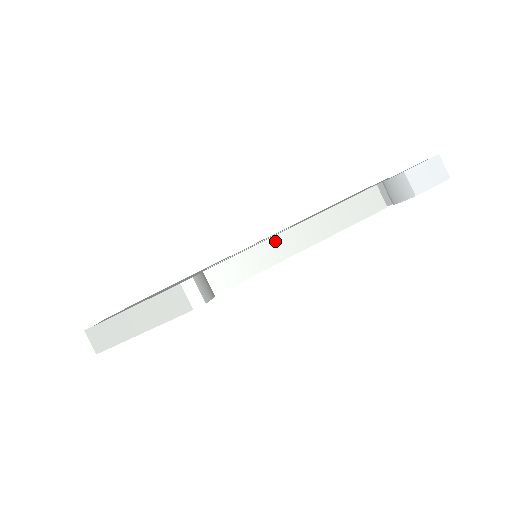
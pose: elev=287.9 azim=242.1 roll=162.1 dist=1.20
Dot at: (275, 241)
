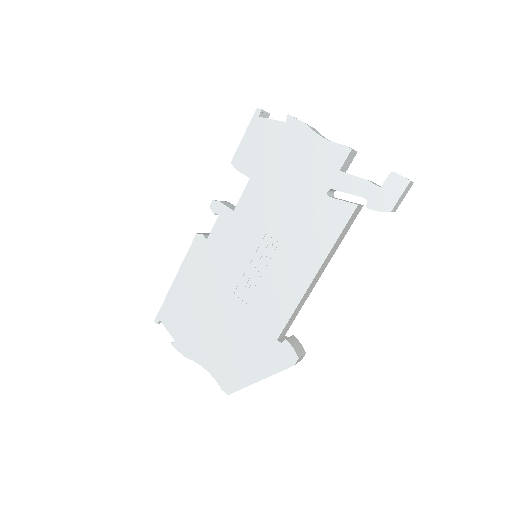
Dot at: (310, 287)
